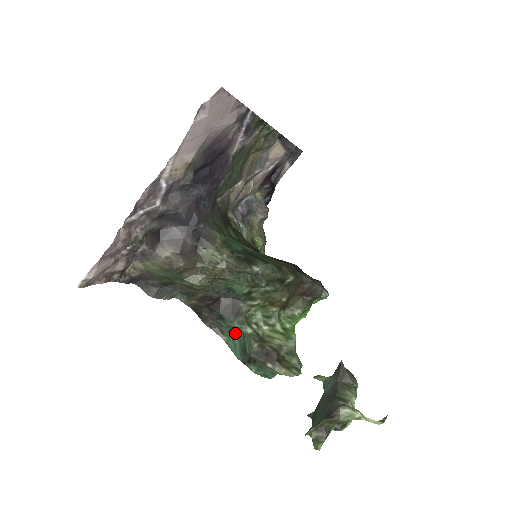
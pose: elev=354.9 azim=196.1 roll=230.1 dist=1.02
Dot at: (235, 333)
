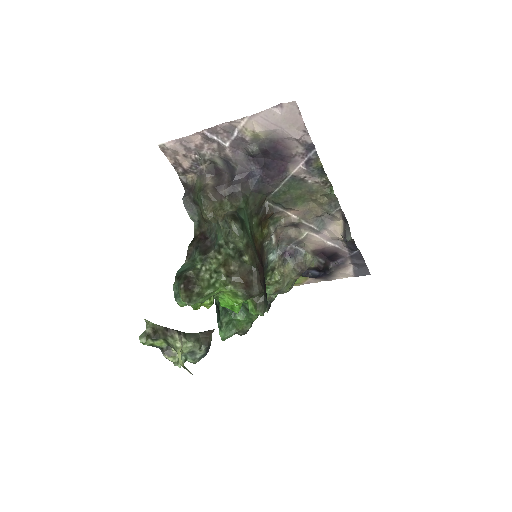
Dot at: (193, 263)
